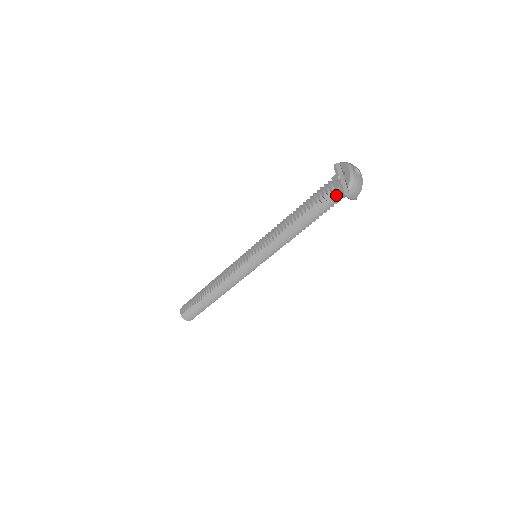
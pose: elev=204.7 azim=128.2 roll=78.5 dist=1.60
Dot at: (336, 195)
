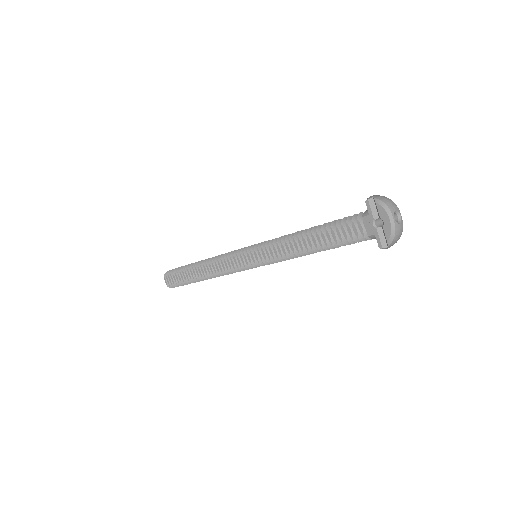
Dot at: (368, 239)
